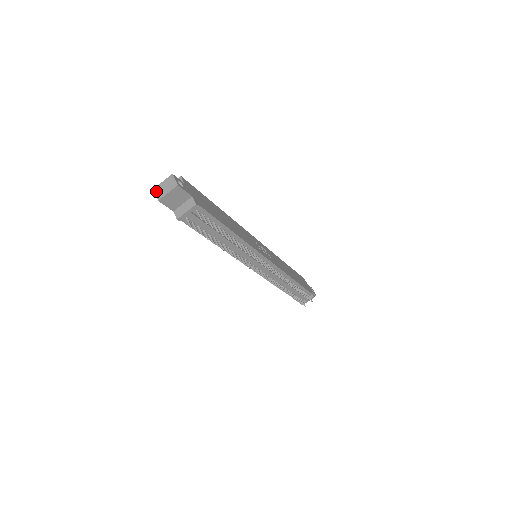
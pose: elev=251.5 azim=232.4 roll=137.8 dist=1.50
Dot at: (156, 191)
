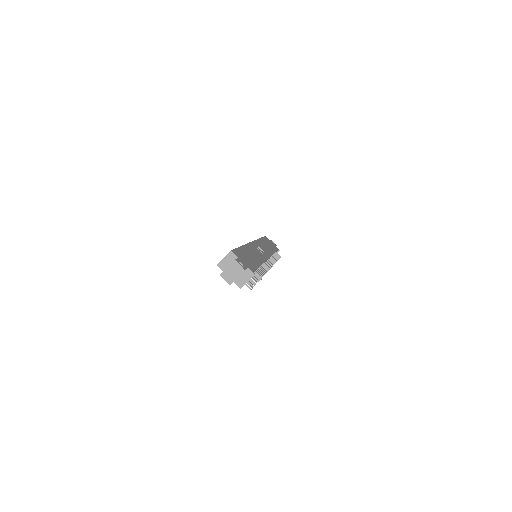
Dot at: (224, 276)
